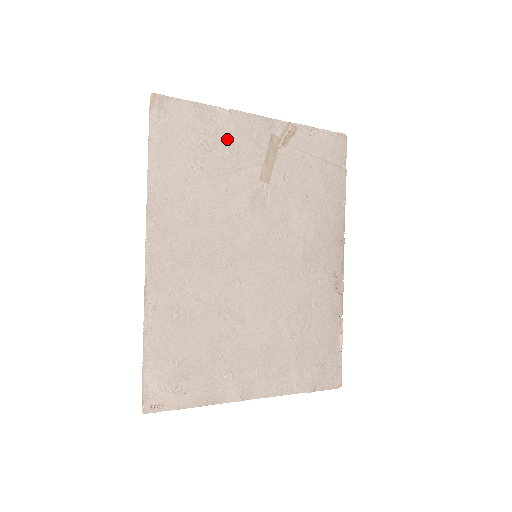
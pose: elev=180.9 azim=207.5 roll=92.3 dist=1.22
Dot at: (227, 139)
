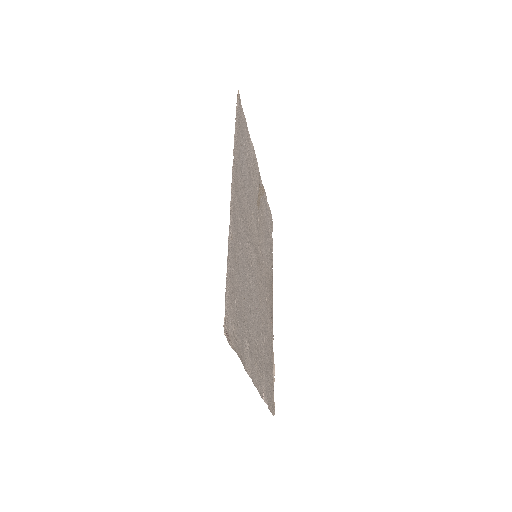
Dot at: (251, 161)
